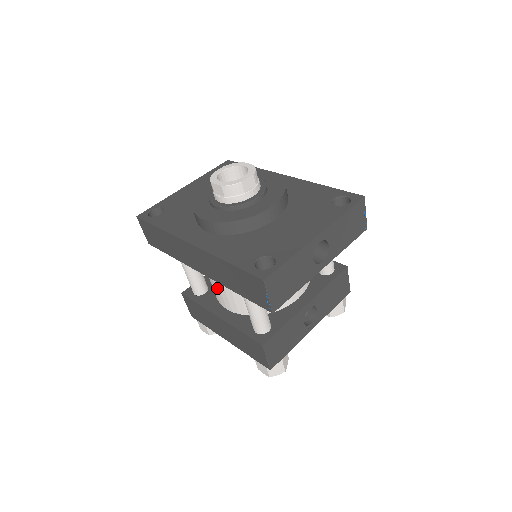
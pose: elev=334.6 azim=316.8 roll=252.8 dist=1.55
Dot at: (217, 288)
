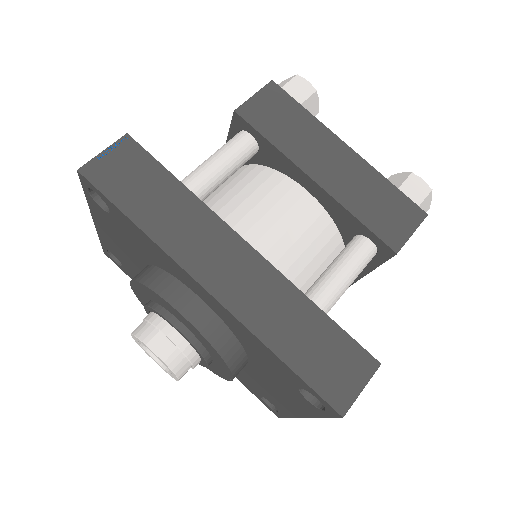
Dot at: occluded
